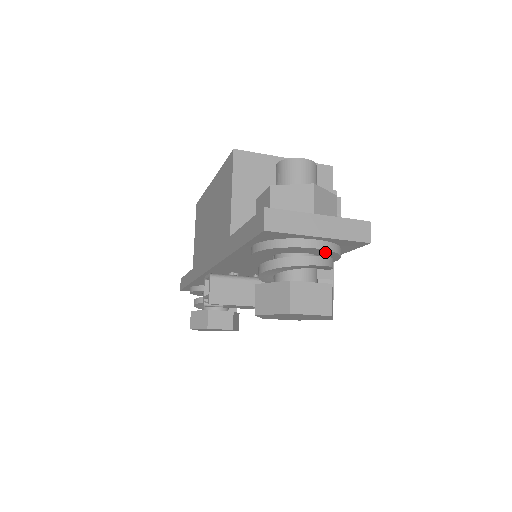
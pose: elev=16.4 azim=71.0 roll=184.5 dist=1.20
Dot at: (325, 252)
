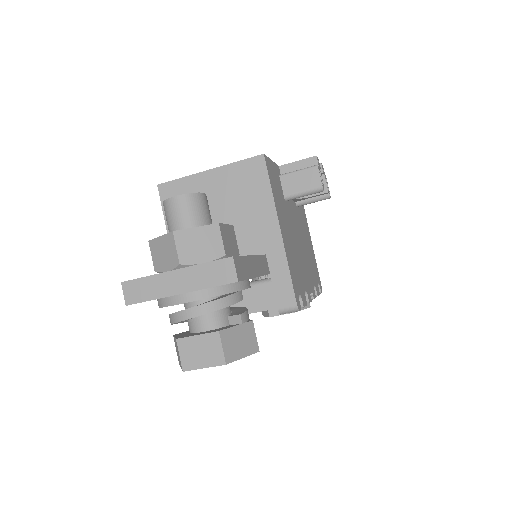
Dot at: occluded
